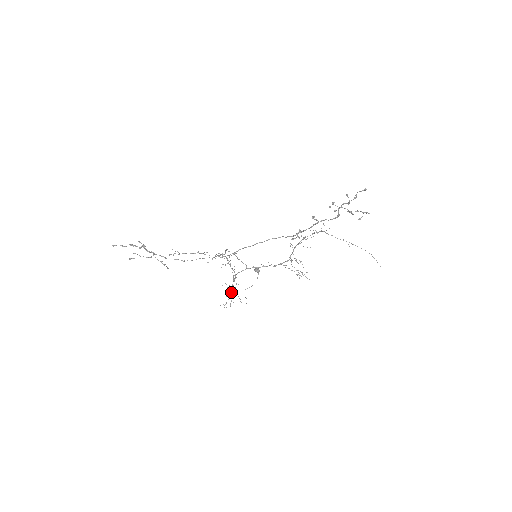
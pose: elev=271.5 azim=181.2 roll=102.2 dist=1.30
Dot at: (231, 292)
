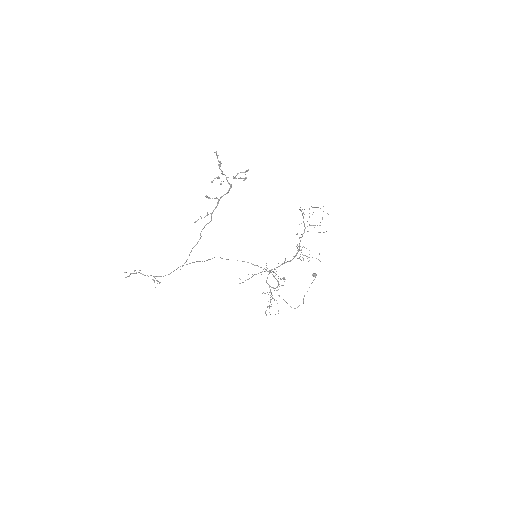
Dot at: (270, 299)
